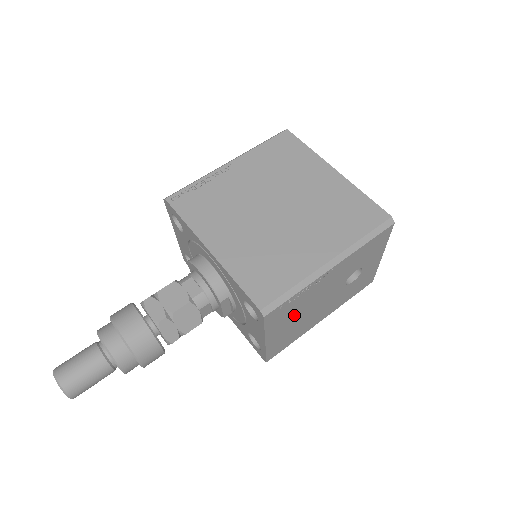
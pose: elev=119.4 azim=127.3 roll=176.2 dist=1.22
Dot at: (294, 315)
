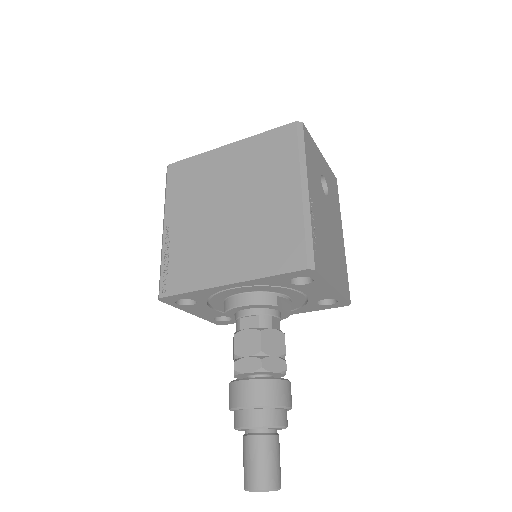
Dot at: (327, 250)
